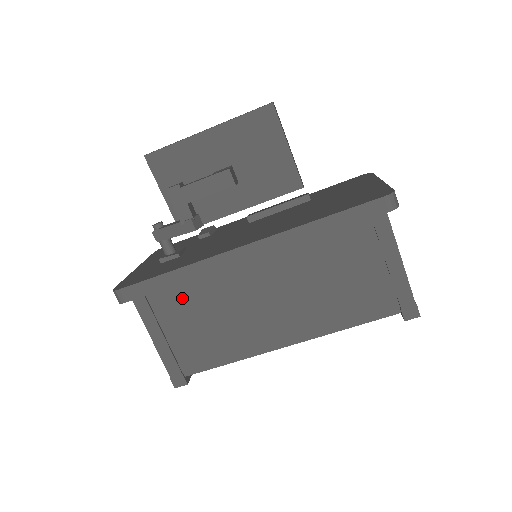
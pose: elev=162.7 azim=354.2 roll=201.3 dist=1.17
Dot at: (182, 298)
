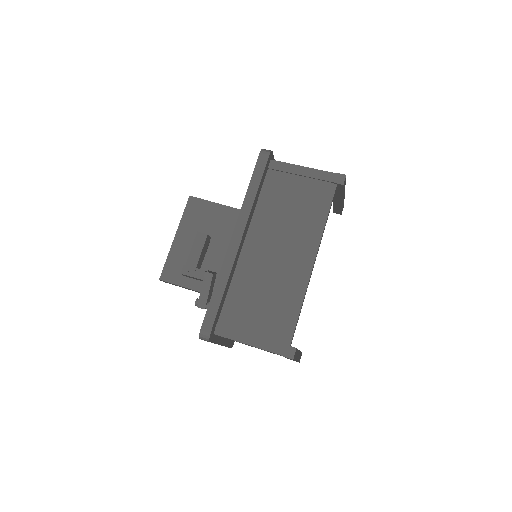
Dot at: (238, 303)
